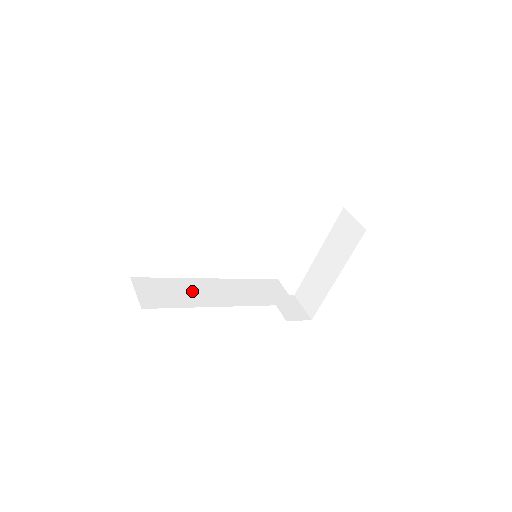
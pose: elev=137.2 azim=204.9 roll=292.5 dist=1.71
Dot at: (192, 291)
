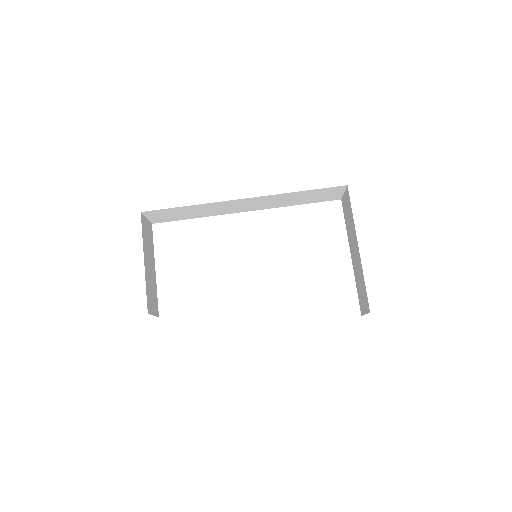
Dot at: occluded
